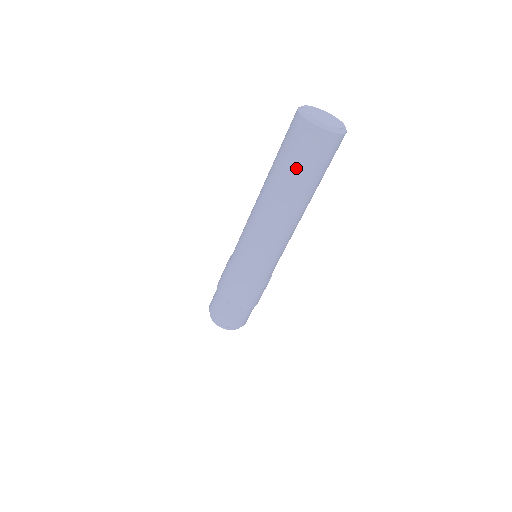
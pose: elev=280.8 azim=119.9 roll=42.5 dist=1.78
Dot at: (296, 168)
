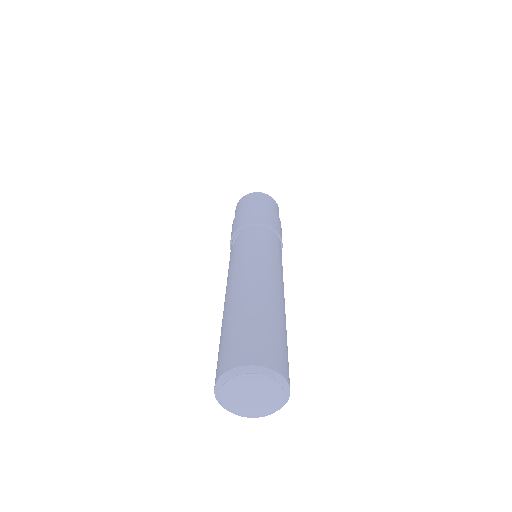
Dot at: occluded
